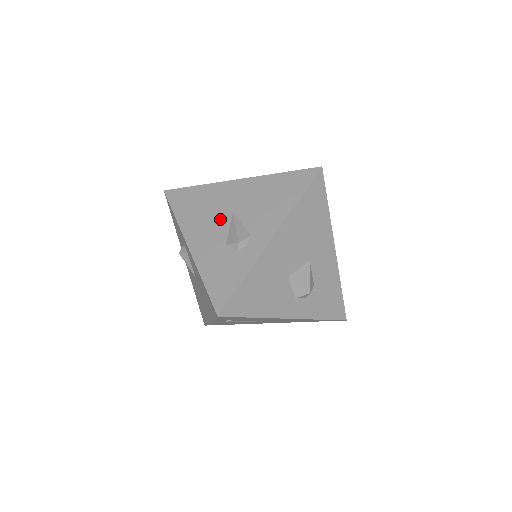
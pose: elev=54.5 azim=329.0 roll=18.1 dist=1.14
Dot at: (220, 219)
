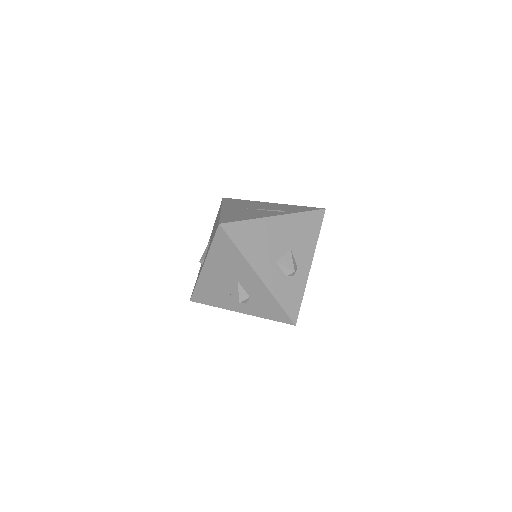
Dot at: occluded
